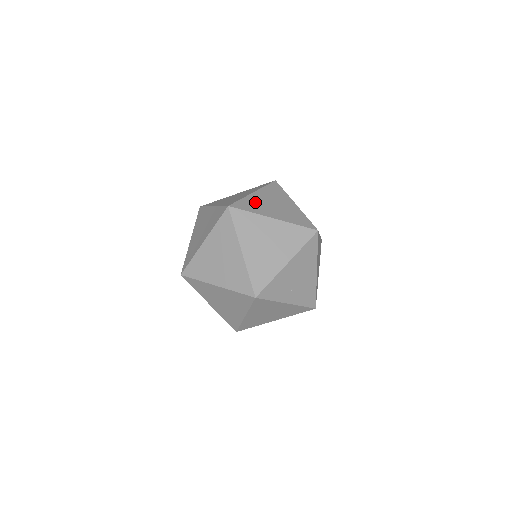
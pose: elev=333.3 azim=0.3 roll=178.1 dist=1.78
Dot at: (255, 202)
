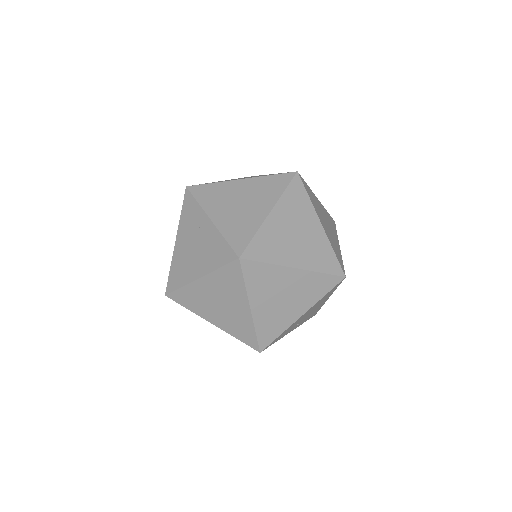
Dot at: (273, 237)
